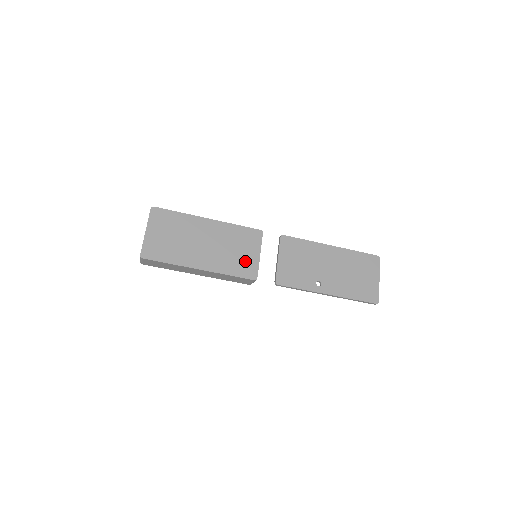
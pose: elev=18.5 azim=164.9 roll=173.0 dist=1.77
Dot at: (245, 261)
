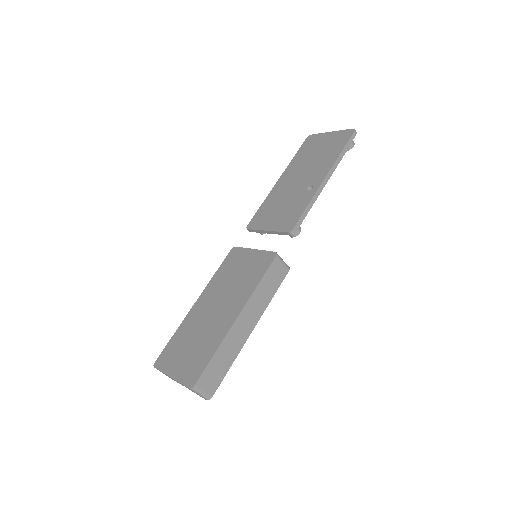
Dot at: (253, 265)
